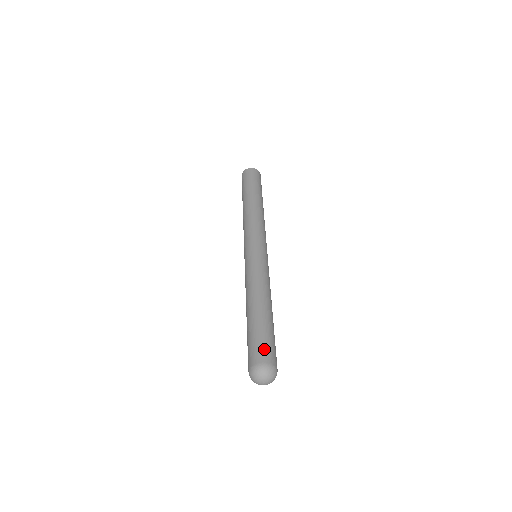
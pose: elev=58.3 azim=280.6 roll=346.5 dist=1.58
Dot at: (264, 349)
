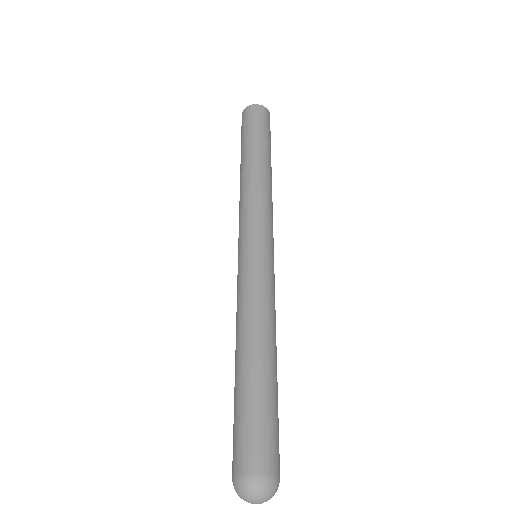
Dot at: (263, 445)
